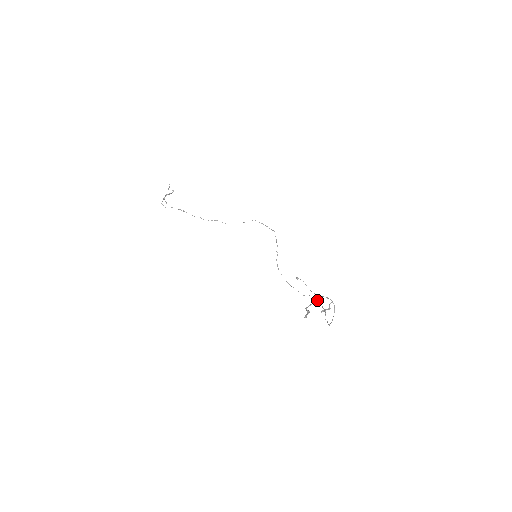
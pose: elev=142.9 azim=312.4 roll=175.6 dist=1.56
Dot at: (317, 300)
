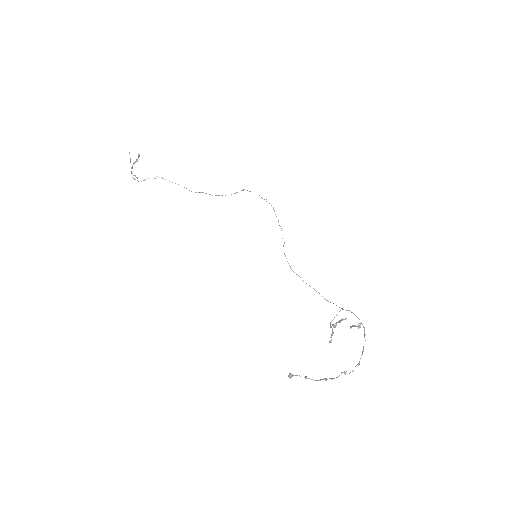
Dot at: (341, 319)
